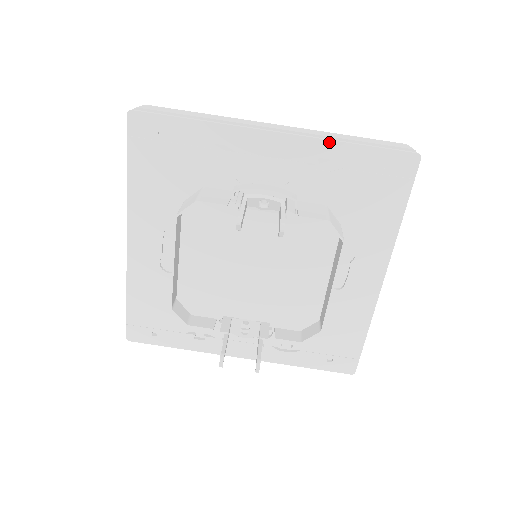
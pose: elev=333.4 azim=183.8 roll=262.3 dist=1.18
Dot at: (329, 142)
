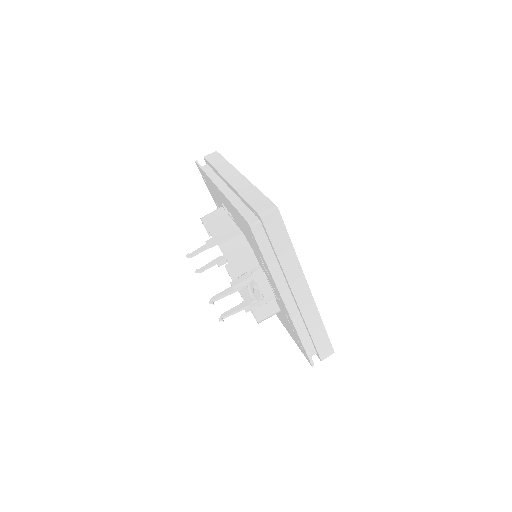
Dot at: (295, 329)
